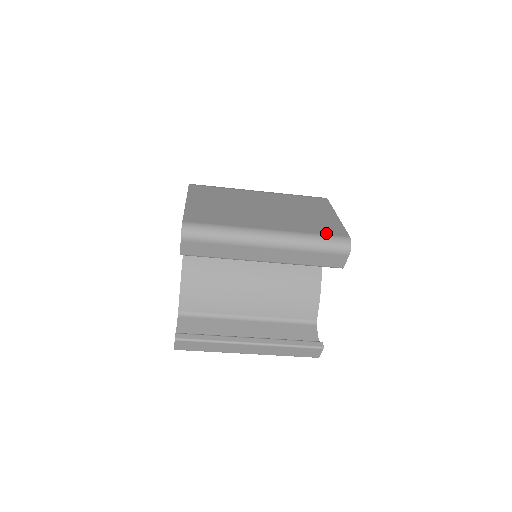
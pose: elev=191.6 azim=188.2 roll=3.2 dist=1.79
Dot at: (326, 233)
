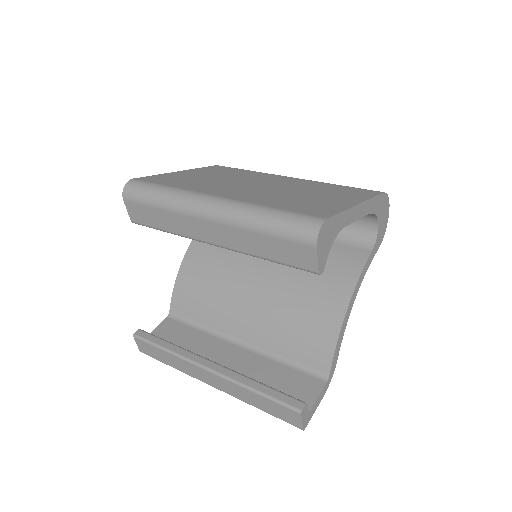
Dot at: (294, 210)
